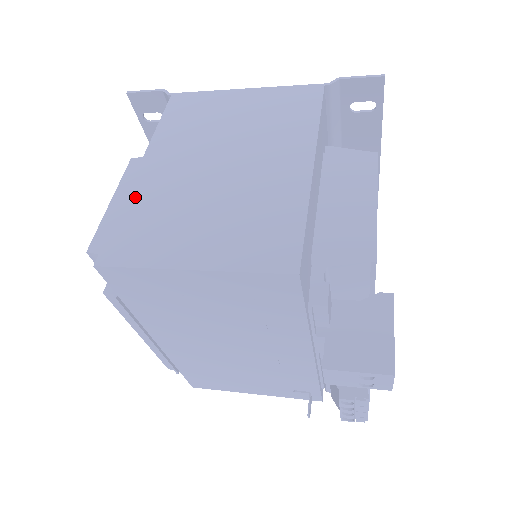
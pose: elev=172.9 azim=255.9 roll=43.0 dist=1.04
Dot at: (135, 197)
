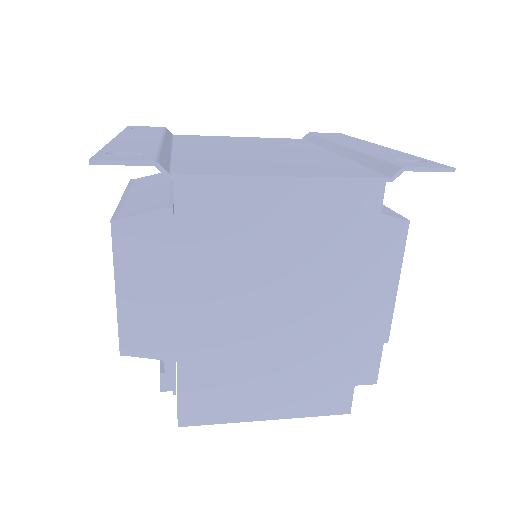
Dot at: (189, 357)
